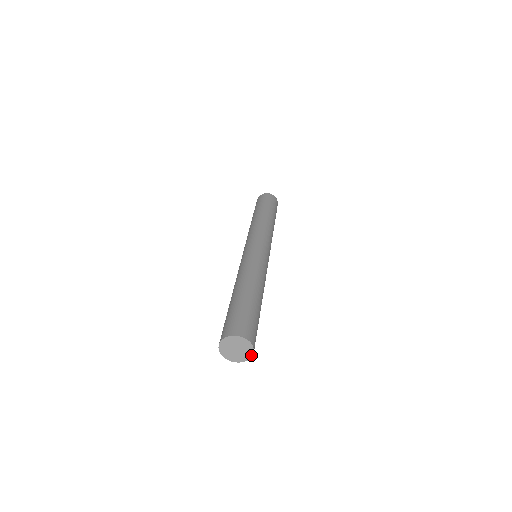
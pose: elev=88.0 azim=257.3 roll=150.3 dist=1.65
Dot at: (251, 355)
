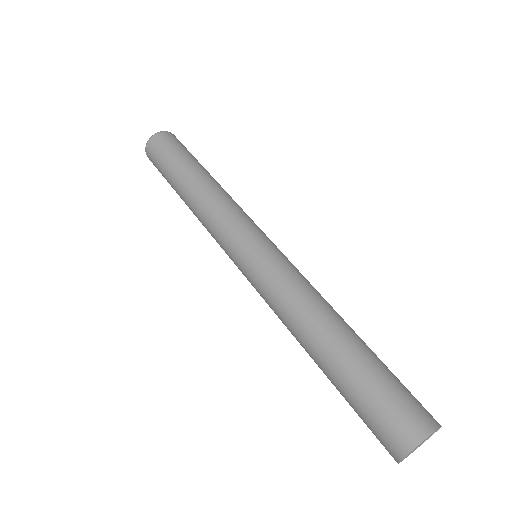
Dot at: occluded
